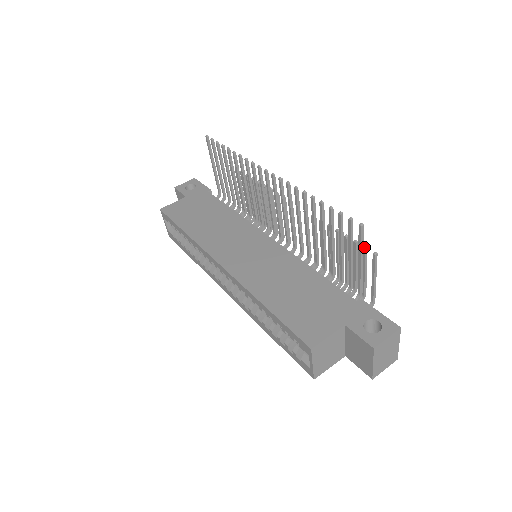
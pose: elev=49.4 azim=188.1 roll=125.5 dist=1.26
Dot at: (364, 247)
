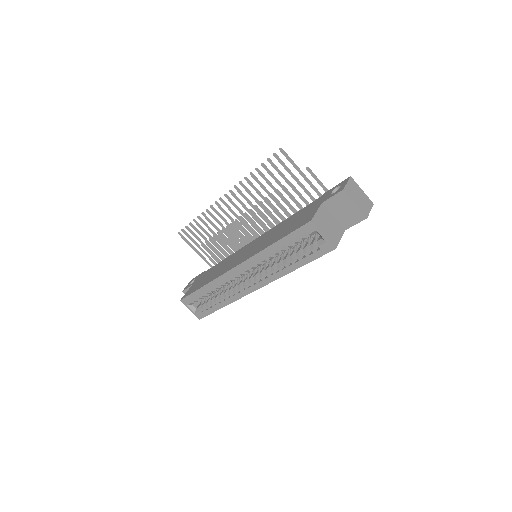
Dot at: occluded
